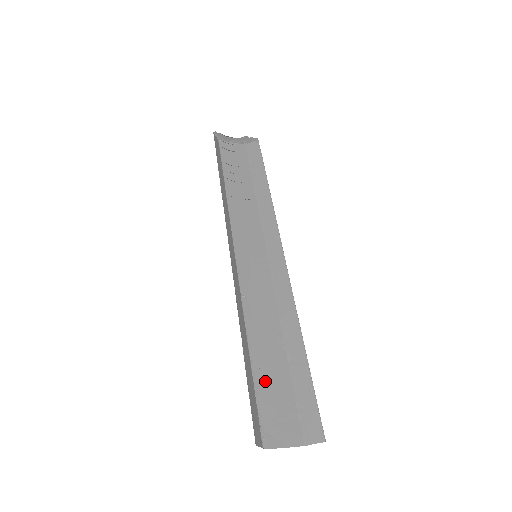
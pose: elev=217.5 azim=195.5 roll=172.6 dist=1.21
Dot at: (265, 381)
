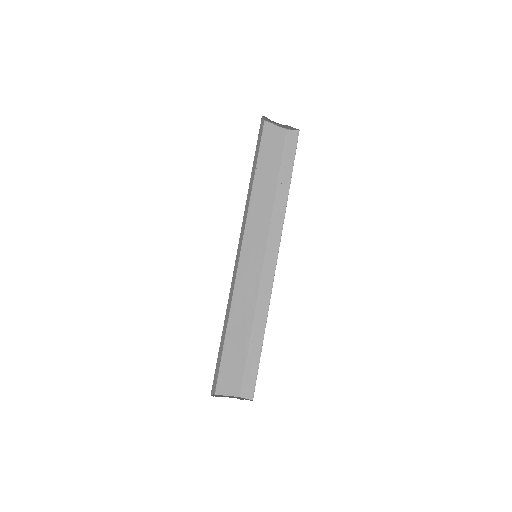
Dot at: (230, 352)
